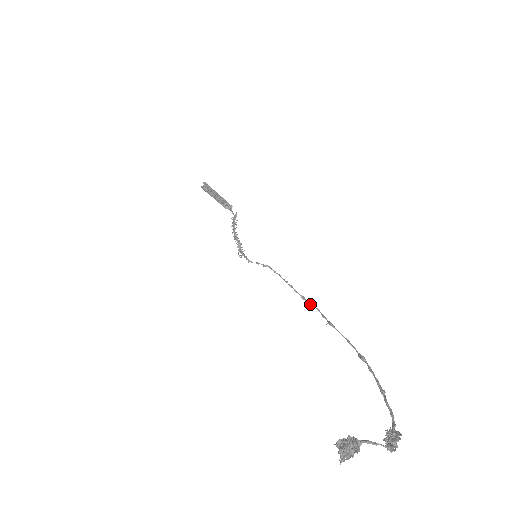
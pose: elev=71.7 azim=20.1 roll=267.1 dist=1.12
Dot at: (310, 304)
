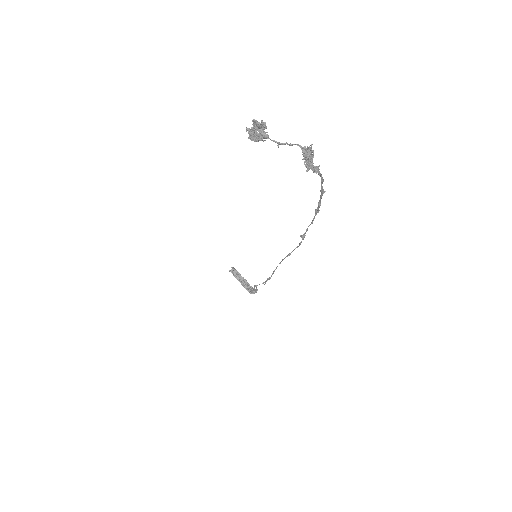
Dot at: occluded
